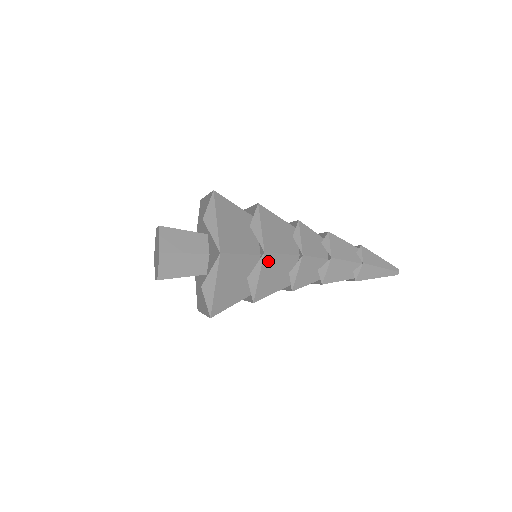
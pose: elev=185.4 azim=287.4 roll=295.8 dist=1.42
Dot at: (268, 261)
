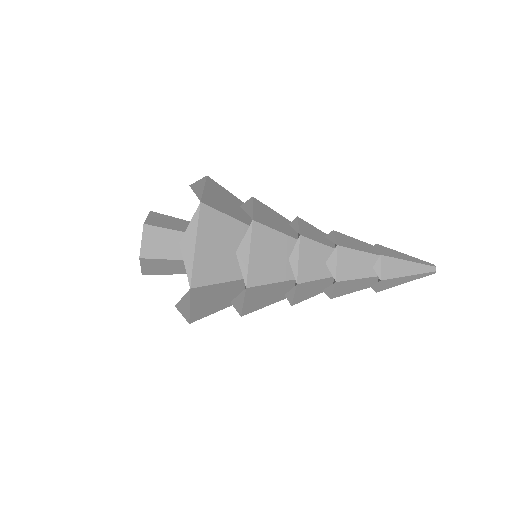
Dot at: (259, 205)
